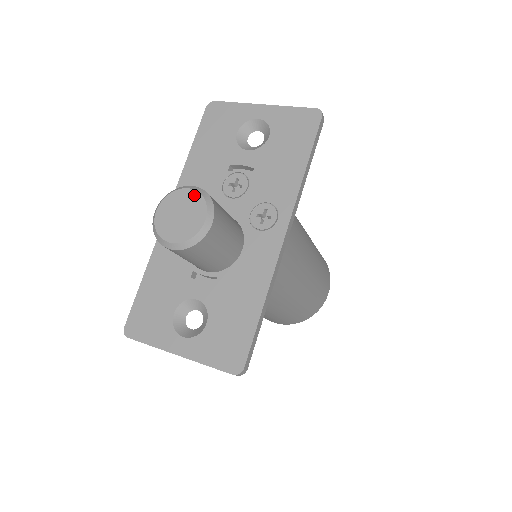
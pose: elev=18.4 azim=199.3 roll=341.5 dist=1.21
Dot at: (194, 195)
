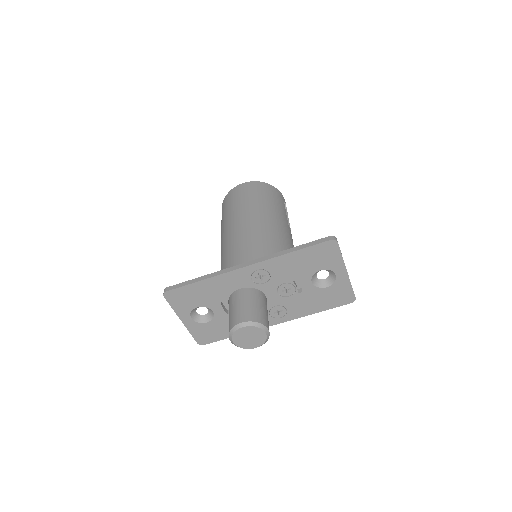
Dot at: (264, 337)
